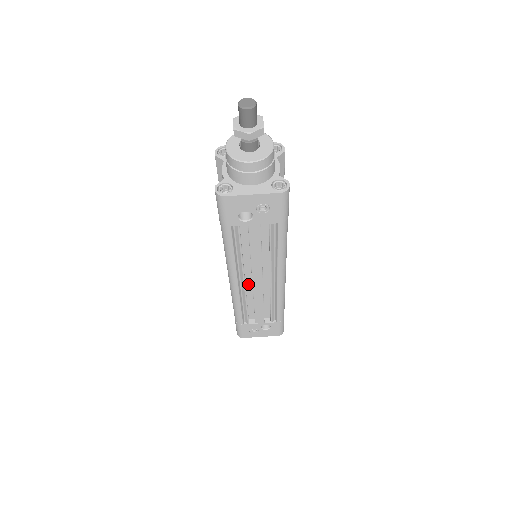
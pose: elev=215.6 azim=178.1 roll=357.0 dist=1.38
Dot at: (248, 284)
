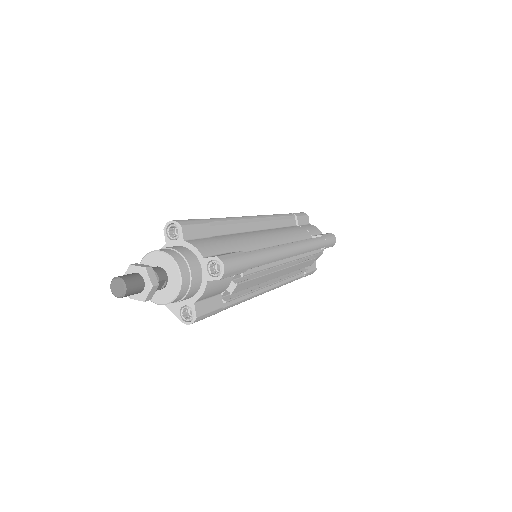
Dot at: occluded
